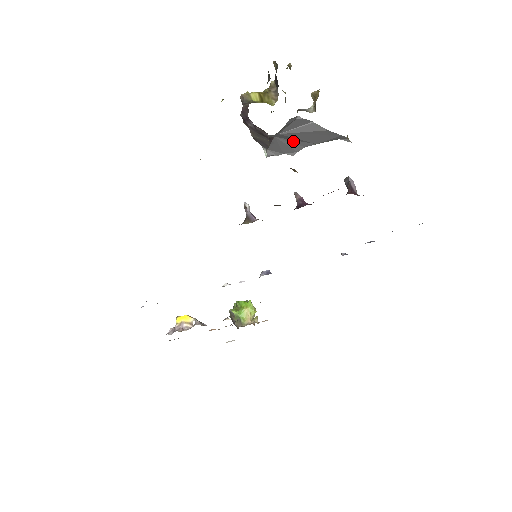
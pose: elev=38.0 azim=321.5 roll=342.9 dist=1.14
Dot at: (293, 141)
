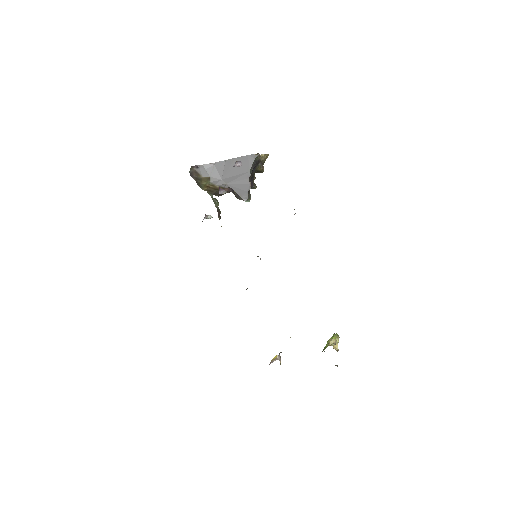
Dot at: (238, 180)
